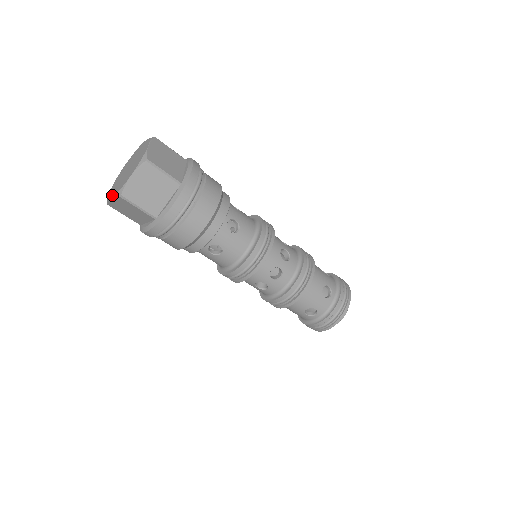
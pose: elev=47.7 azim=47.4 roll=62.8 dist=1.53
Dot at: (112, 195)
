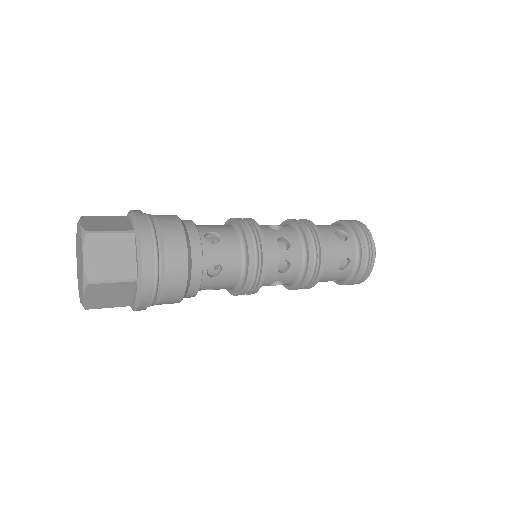
Dot at: occluded
